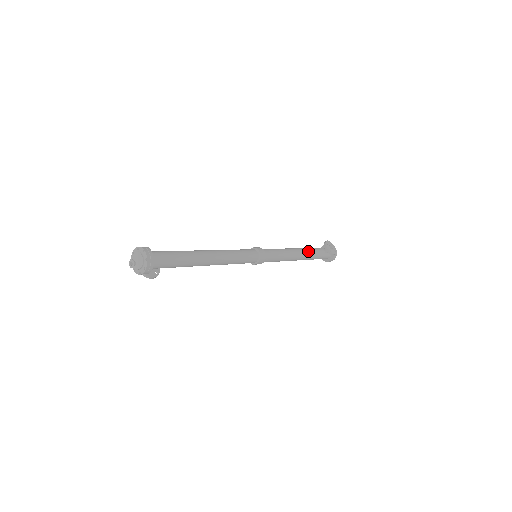
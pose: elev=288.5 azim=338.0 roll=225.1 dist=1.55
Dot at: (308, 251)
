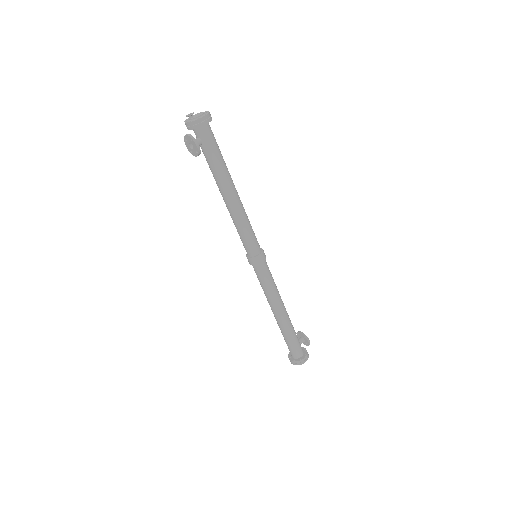
Dot at: occluded
